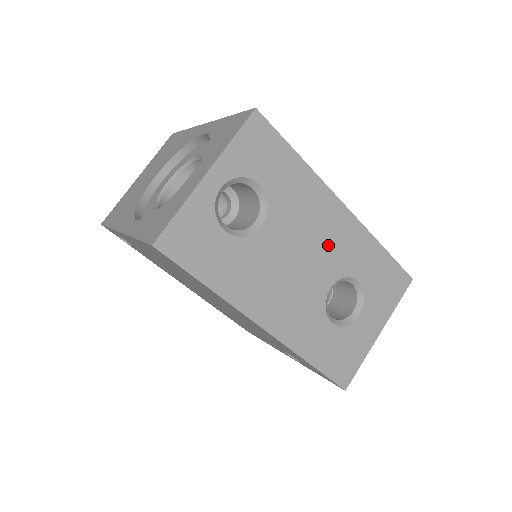
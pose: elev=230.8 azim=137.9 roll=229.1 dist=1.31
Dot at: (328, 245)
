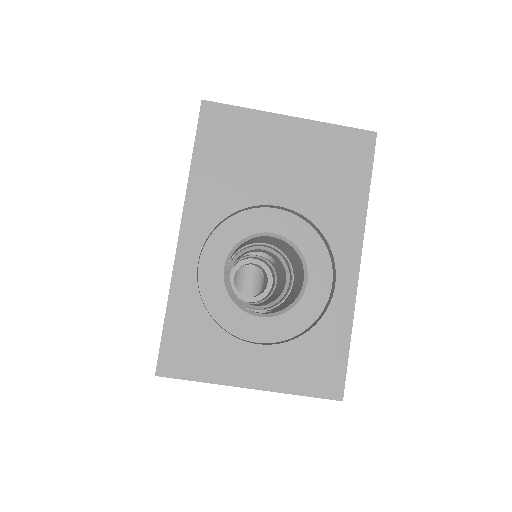
Dot at: occluded
